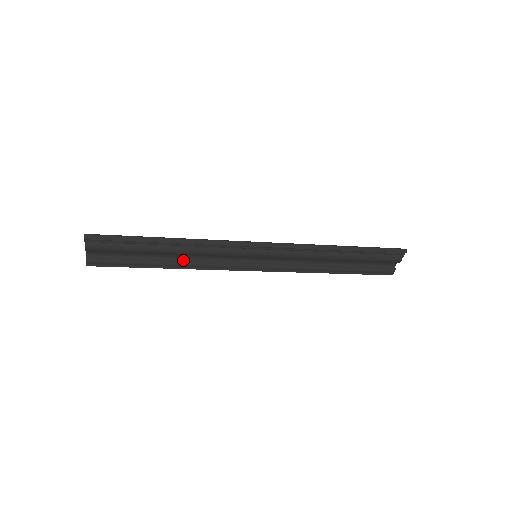
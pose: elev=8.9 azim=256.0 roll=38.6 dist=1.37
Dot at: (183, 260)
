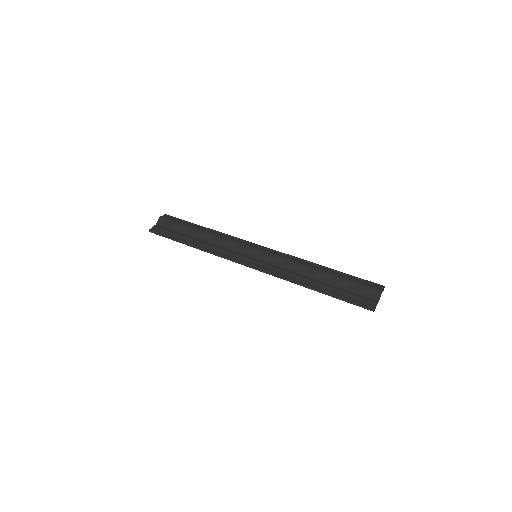
Dot at: (213, 235)
